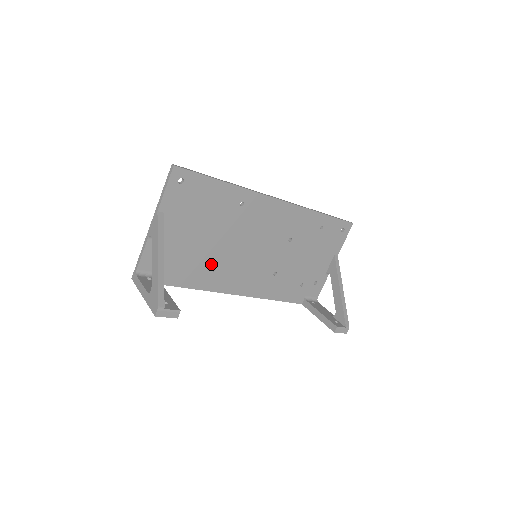
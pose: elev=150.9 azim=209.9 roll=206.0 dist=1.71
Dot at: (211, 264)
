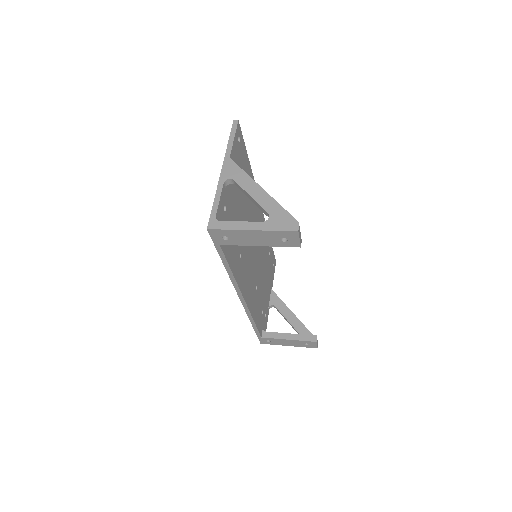
Dot at: (239, 248)
